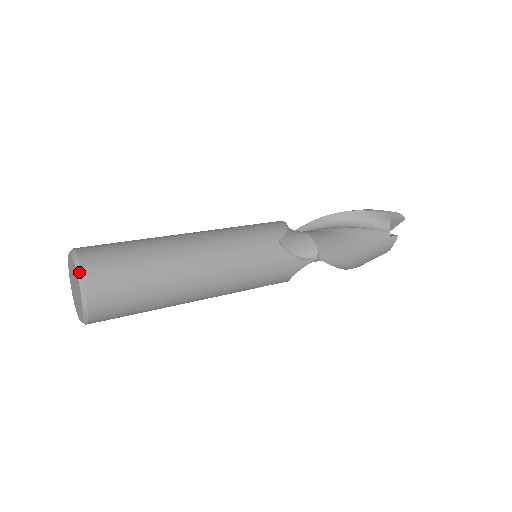
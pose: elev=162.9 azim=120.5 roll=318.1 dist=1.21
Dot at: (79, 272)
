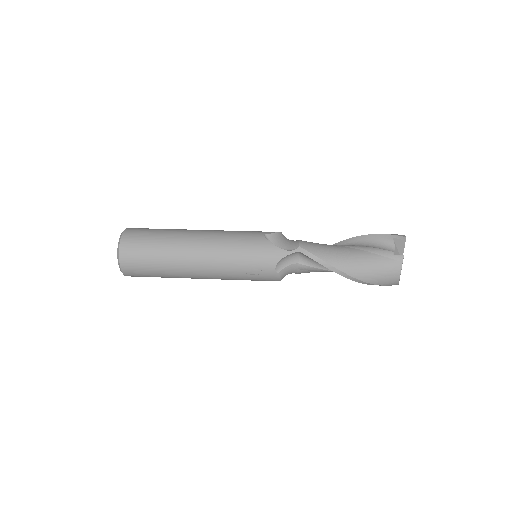
Dot at: (123, 232)
